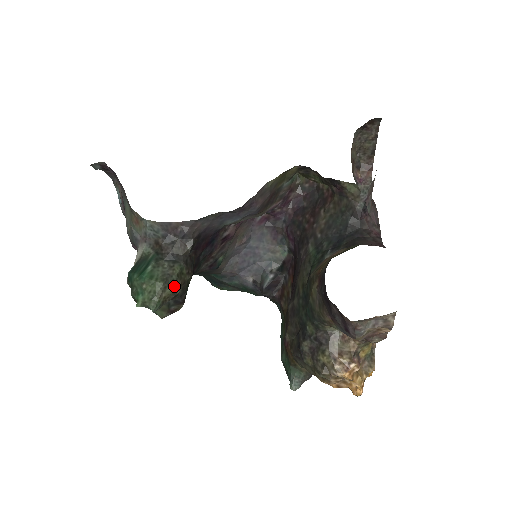
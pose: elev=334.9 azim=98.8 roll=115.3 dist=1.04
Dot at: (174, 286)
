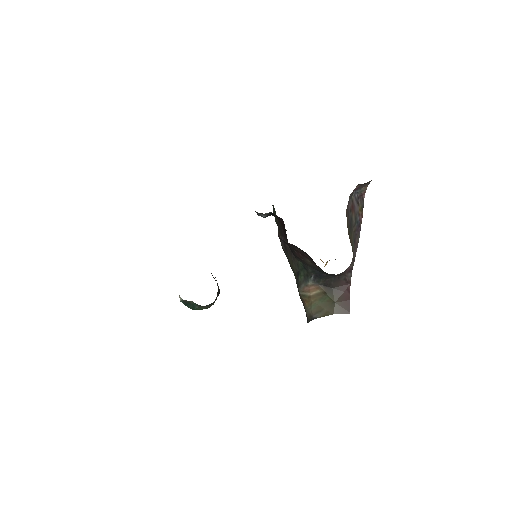
Dot at: occluded
